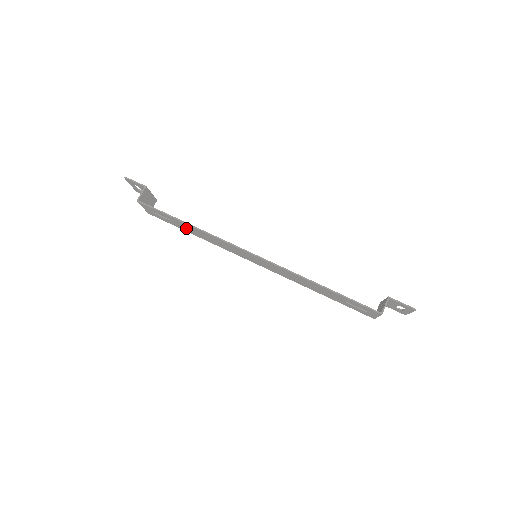
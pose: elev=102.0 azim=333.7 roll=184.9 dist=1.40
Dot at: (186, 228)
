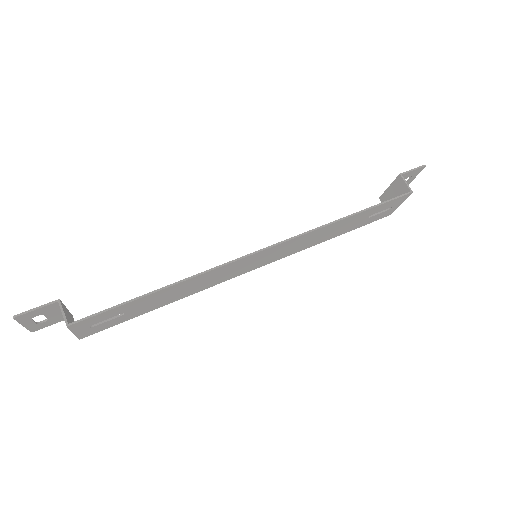
Dot at: (152, 304)
